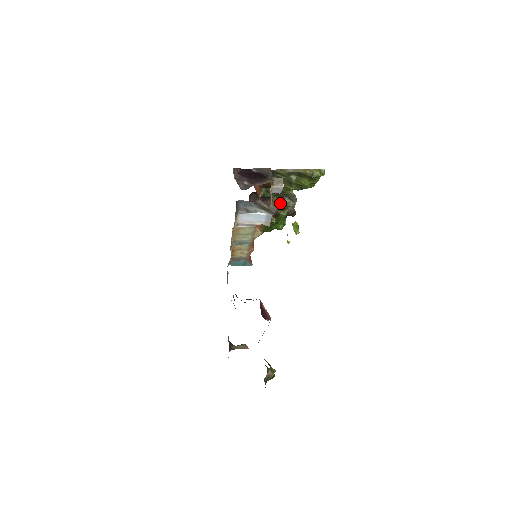
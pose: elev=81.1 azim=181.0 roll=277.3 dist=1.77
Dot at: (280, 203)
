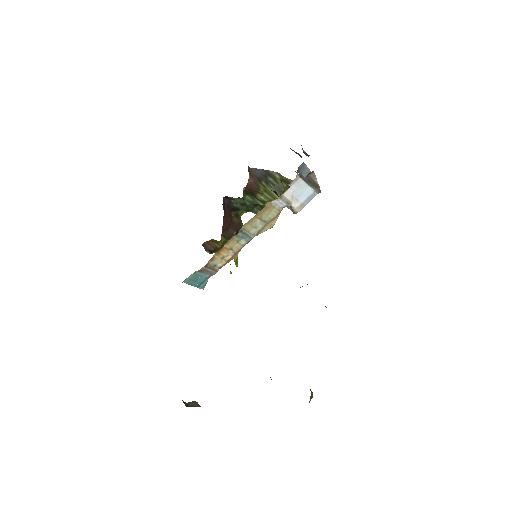
Dot at: (239, 221)
